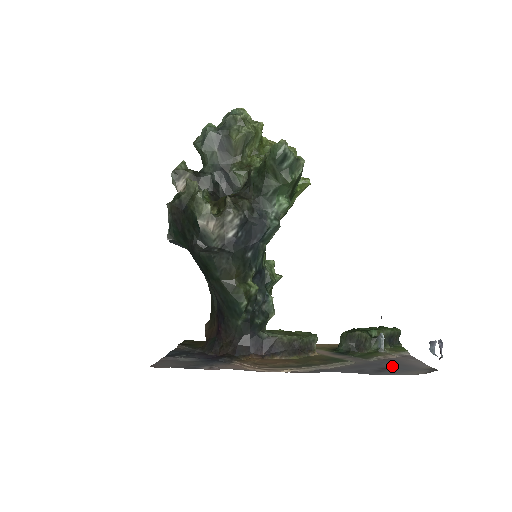
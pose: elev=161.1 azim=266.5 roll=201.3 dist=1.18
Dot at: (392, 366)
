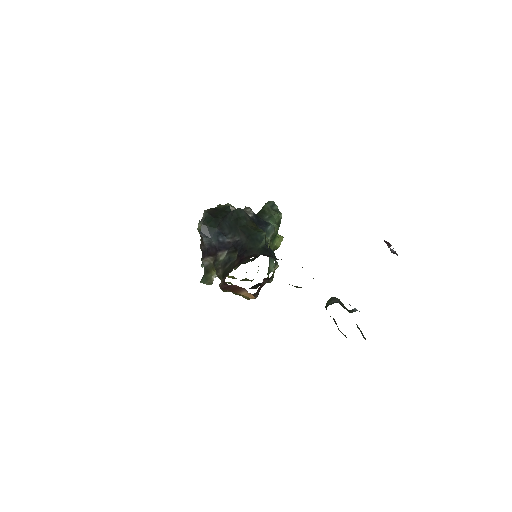
Dot at: occluded
